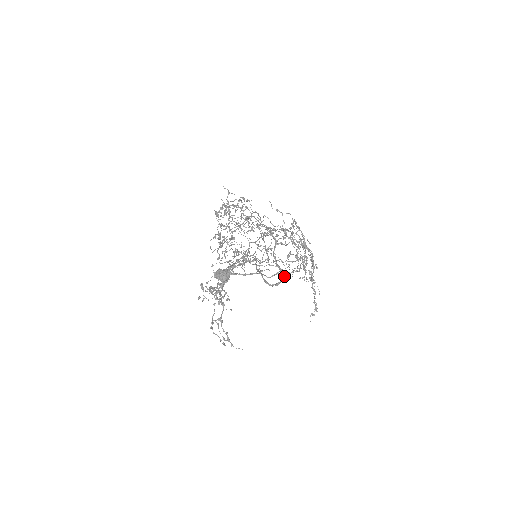
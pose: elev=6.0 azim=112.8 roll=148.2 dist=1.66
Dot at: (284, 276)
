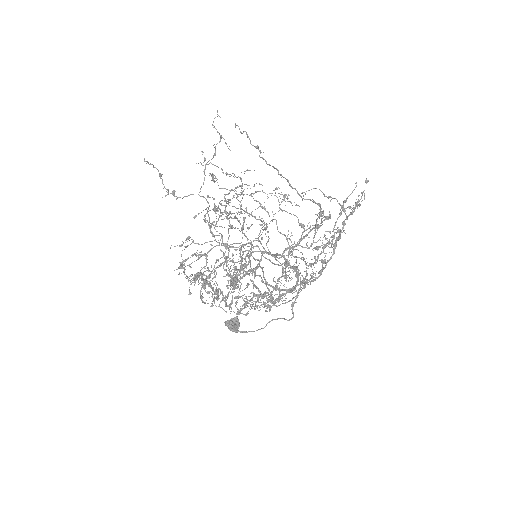
Dot at: (298, 274)
